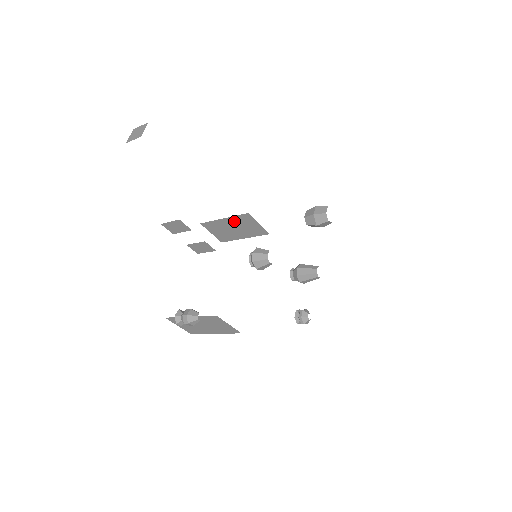
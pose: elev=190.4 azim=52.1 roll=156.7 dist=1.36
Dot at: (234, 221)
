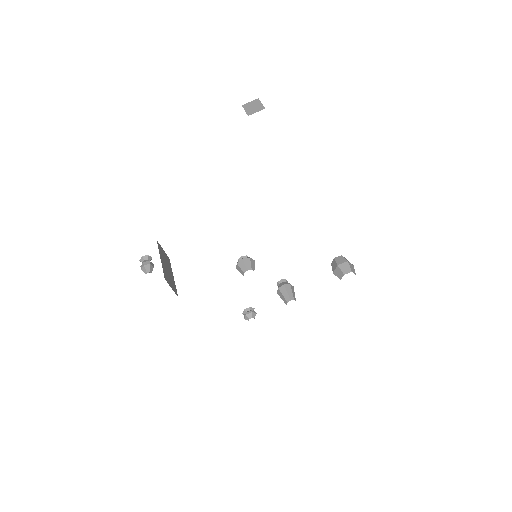
Dot at: occluded
